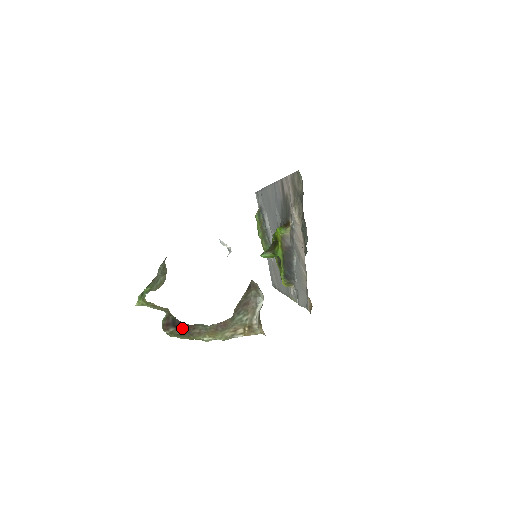
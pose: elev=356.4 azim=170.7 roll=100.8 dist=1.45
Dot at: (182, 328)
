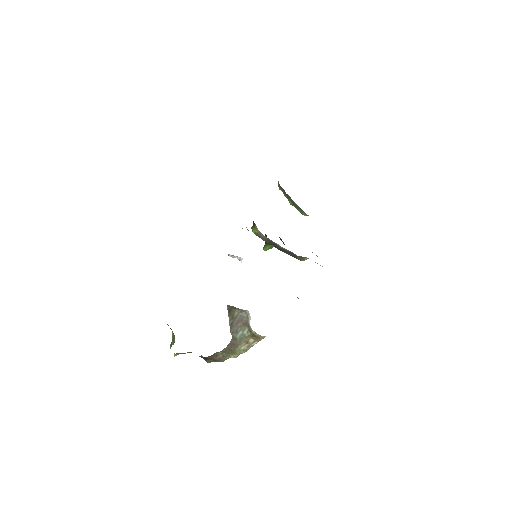
Dot at: (209, 359)
